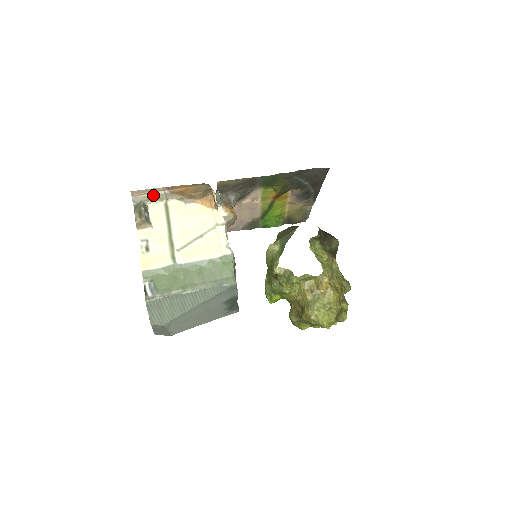
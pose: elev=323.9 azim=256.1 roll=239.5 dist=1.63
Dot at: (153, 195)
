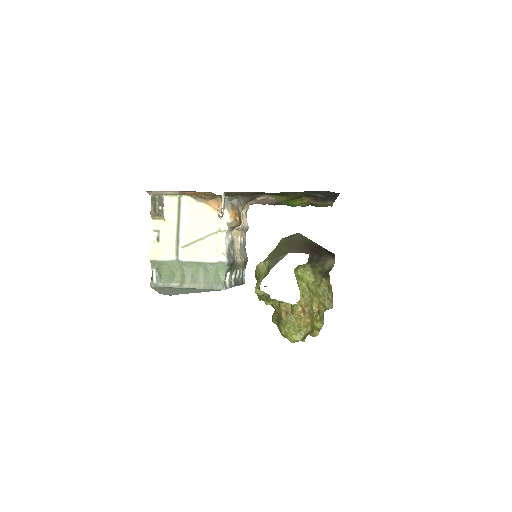
Dot at: (166, 193)
